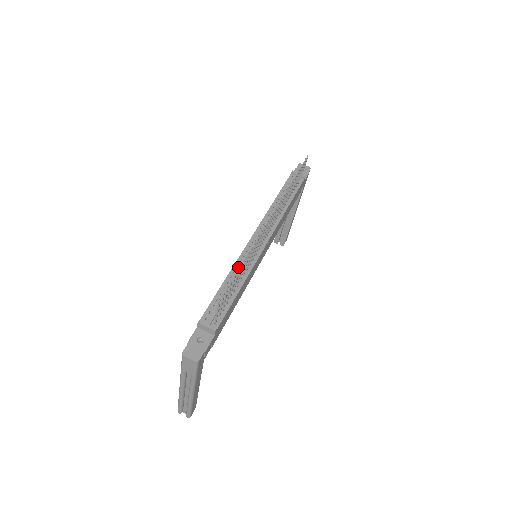
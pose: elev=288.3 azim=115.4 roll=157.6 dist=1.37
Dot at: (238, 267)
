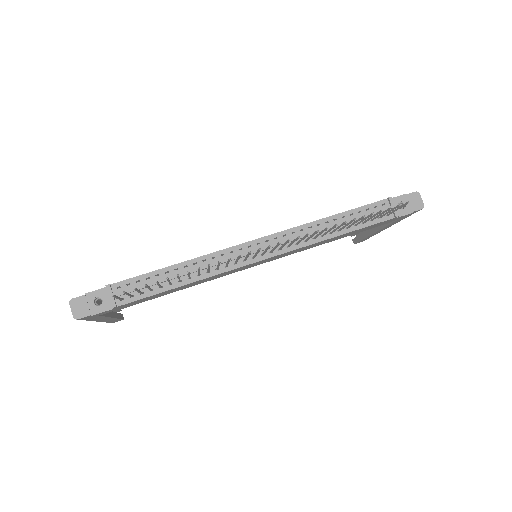
Dot at: (204, 261)
